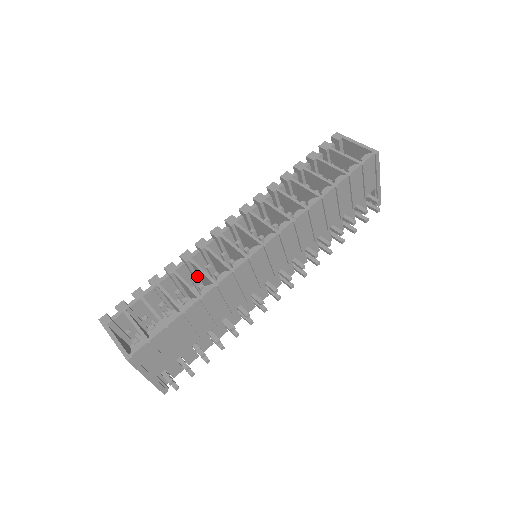
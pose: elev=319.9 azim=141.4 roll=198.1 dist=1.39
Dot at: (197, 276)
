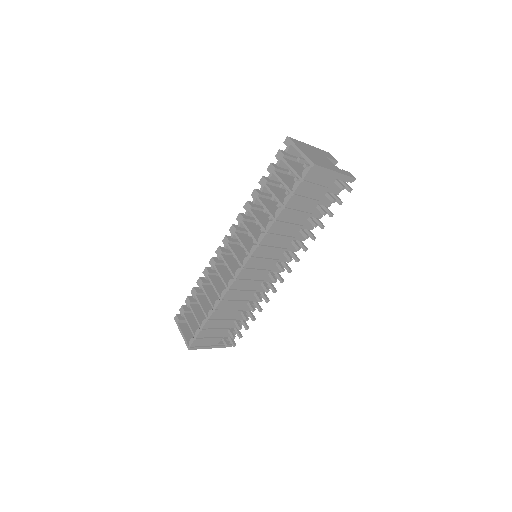
Dot at: occluded
